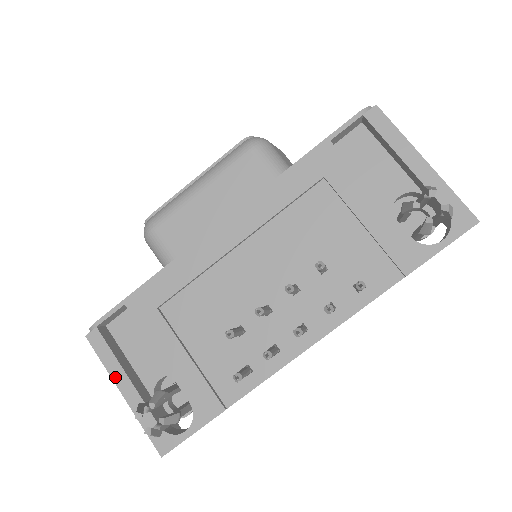
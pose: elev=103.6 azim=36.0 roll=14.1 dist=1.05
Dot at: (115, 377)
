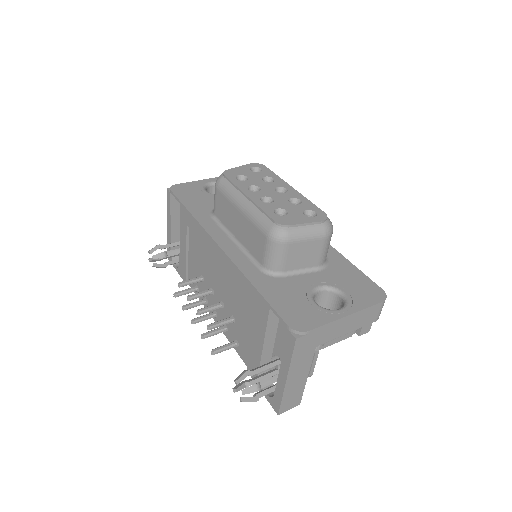
Dot at: (168, 217)
